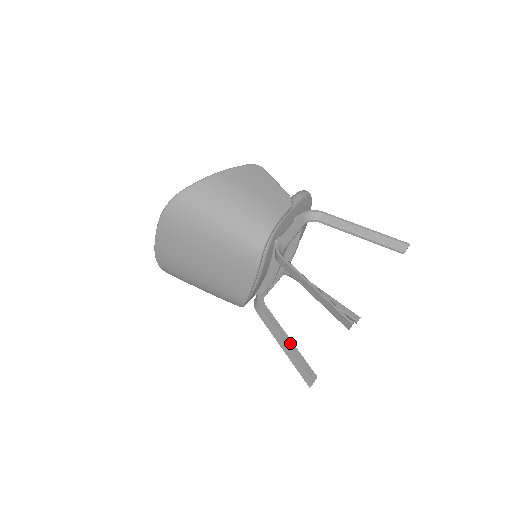
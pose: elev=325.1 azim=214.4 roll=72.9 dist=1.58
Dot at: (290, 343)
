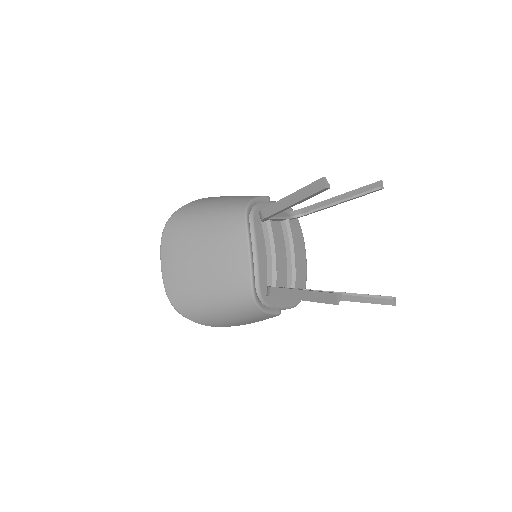
Dot at: occluded
